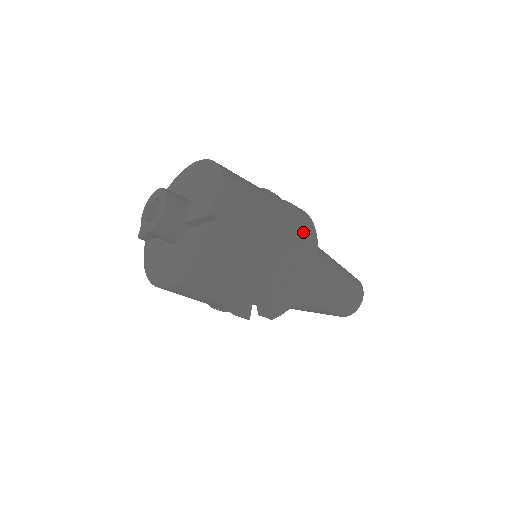
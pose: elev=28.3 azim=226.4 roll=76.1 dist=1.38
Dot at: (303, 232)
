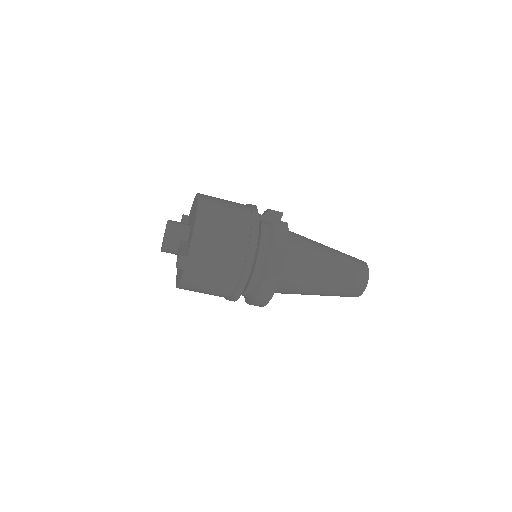
Dot at: (267, 268)
